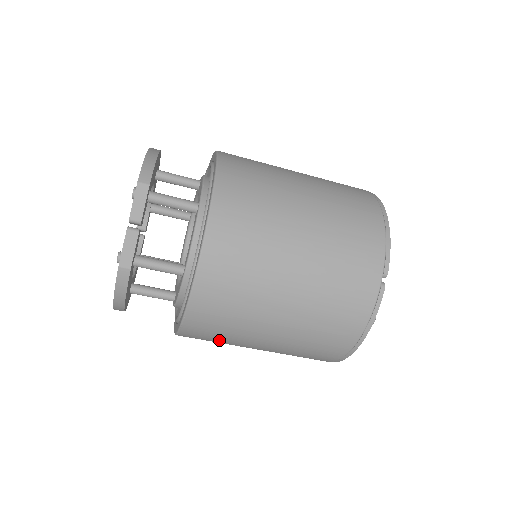
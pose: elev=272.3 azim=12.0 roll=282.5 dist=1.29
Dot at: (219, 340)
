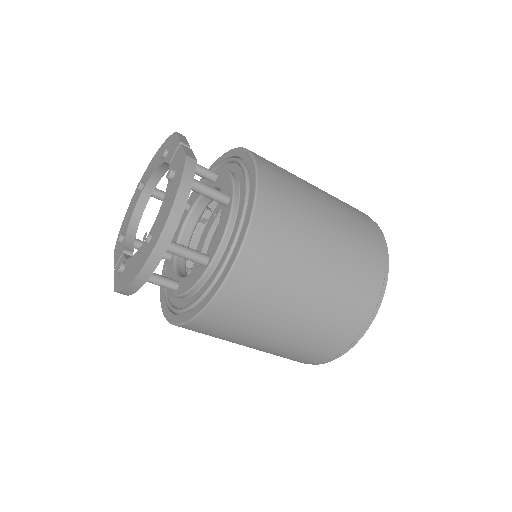
Dot at: (280, 264)
